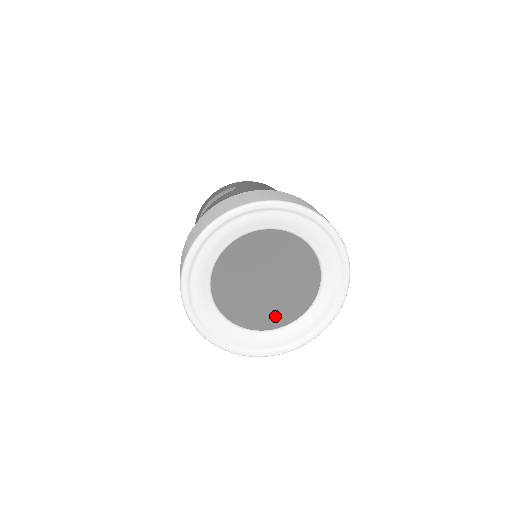
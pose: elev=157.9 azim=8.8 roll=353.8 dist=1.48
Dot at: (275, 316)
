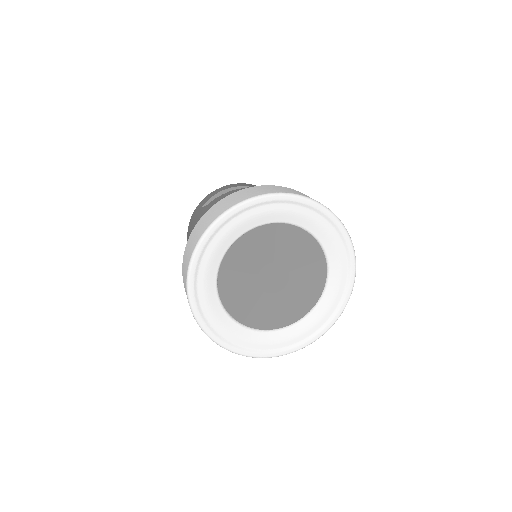
Dot at: (270, 316)
